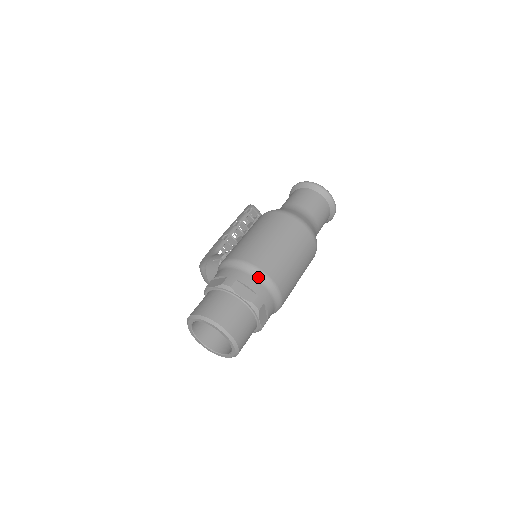
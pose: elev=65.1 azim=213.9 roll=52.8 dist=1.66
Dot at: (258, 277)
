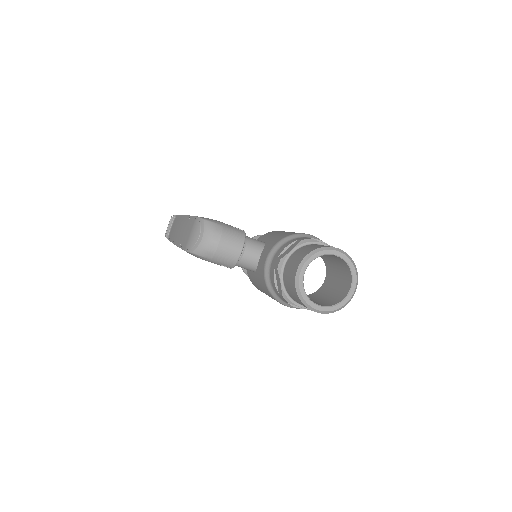
Dot at: occluded
